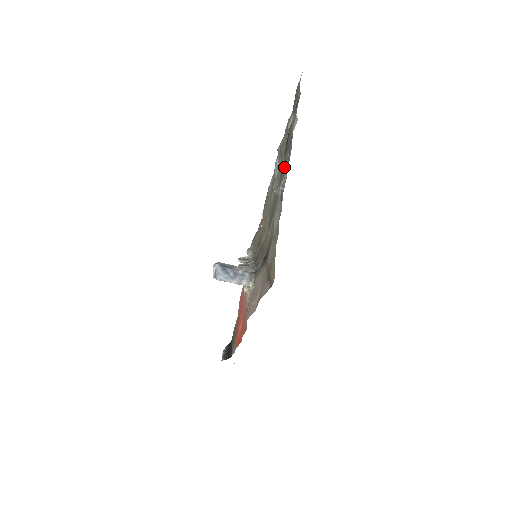
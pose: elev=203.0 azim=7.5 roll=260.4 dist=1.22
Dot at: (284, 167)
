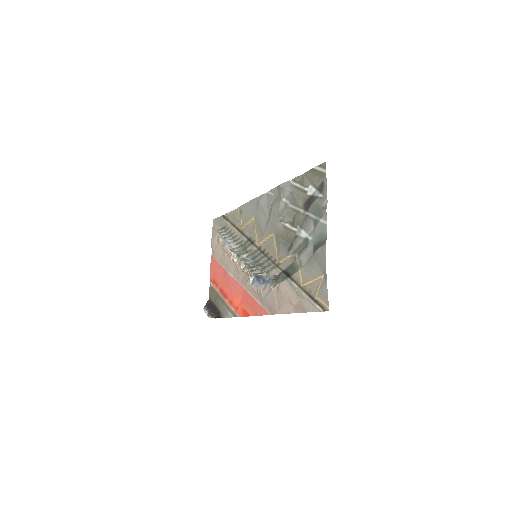
Dot at: (307, 221)
